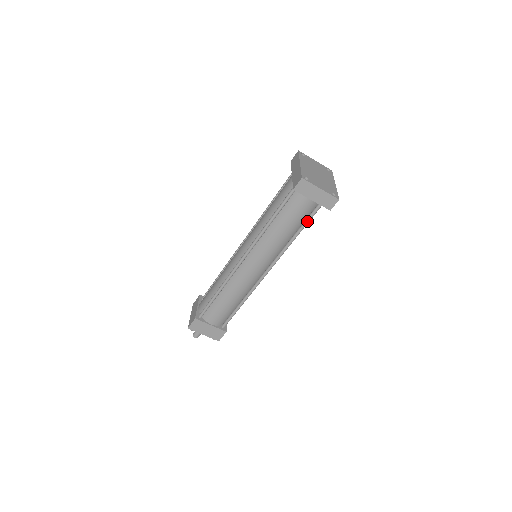
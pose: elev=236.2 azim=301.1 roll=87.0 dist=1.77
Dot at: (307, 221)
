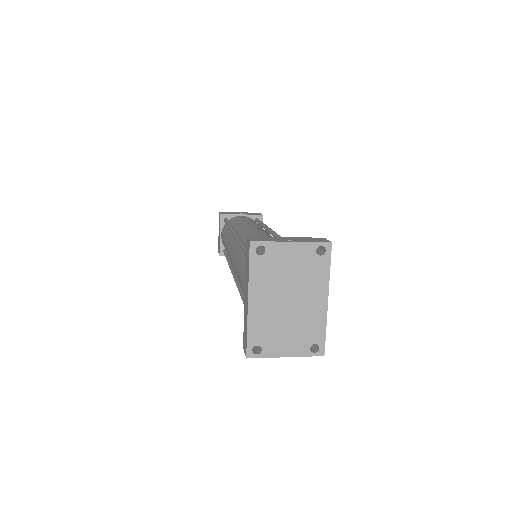
Dot at: occluded
